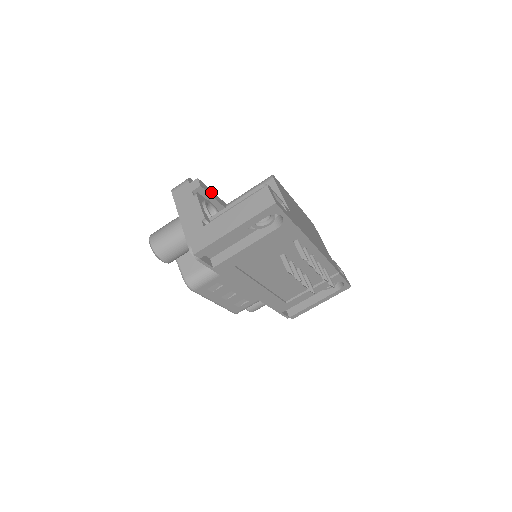
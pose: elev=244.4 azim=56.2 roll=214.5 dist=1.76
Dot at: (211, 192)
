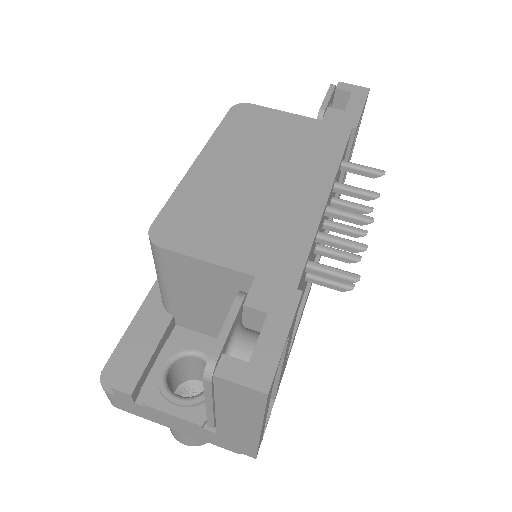
Dot at: (140, 352)
